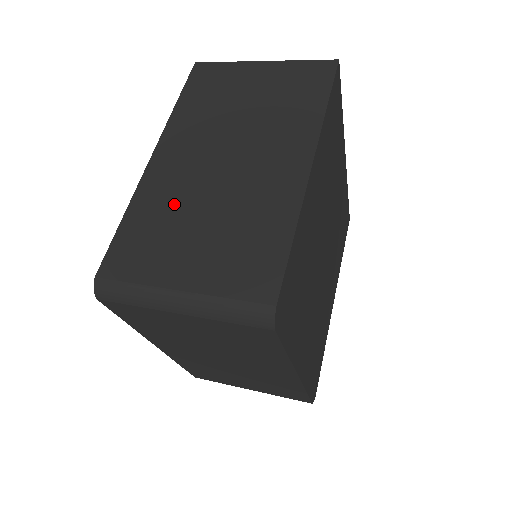
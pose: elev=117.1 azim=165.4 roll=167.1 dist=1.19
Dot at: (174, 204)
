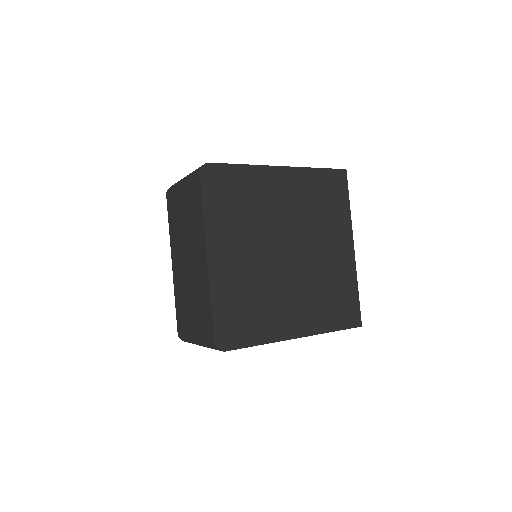
Dot at: occluded
